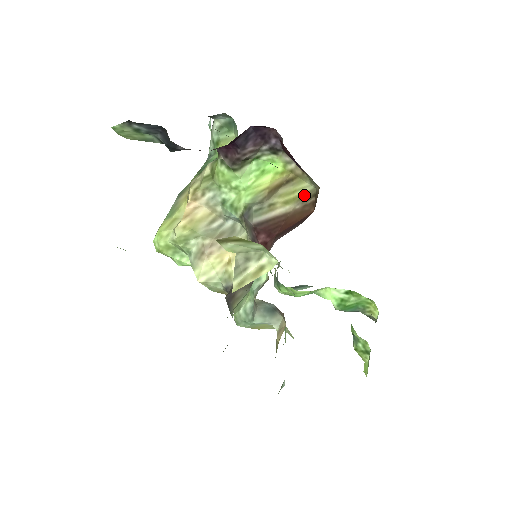
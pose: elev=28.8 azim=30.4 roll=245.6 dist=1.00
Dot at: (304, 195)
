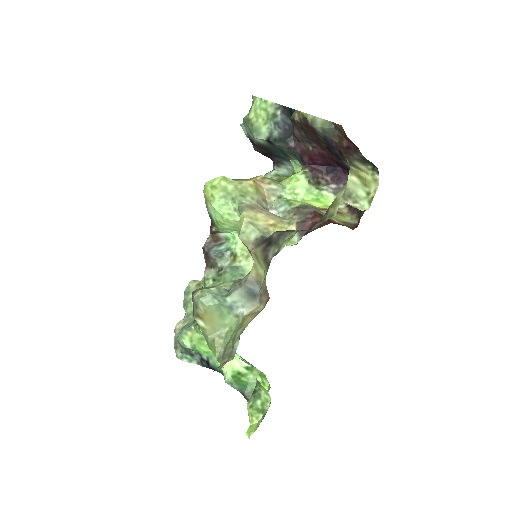
Dot at: (345, 222)
